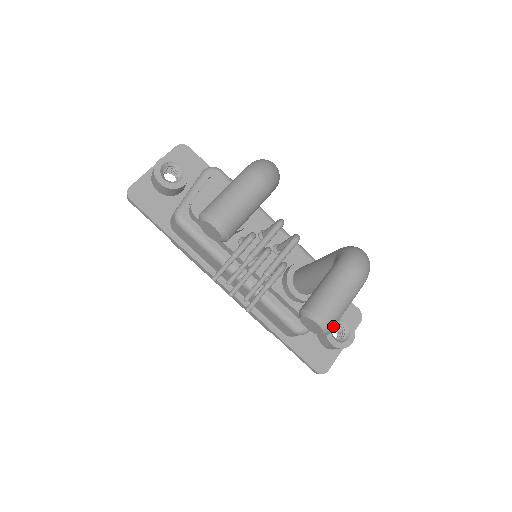
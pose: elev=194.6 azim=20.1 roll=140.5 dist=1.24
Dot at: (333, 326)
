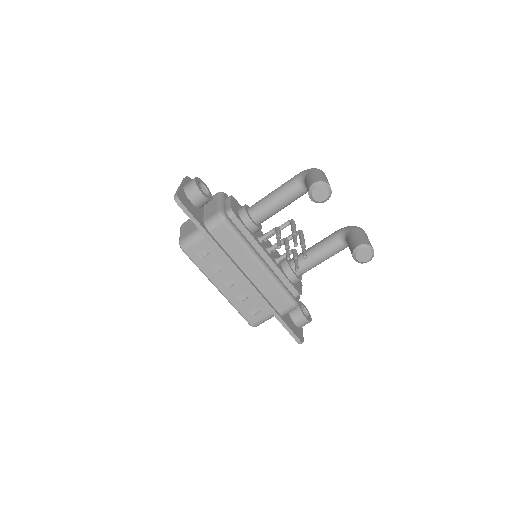
Dot at: (373, 255)
